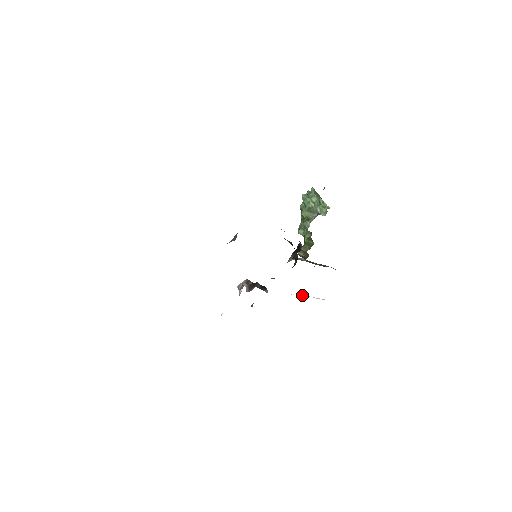
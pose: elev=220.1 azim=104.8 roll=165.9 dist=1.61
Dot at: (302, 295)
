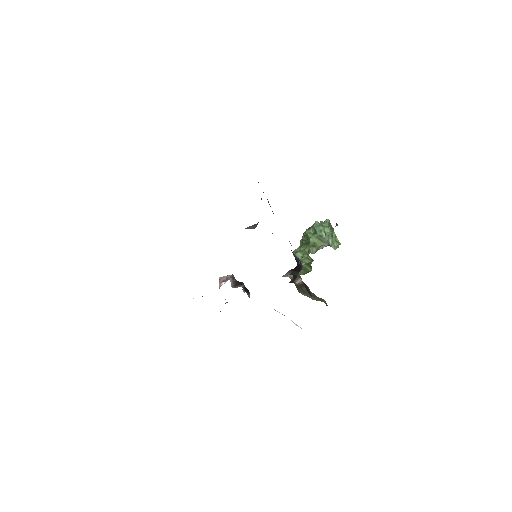
Dot at: occluded
